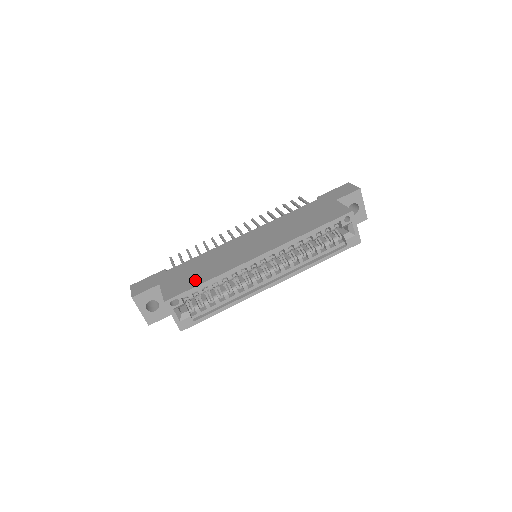
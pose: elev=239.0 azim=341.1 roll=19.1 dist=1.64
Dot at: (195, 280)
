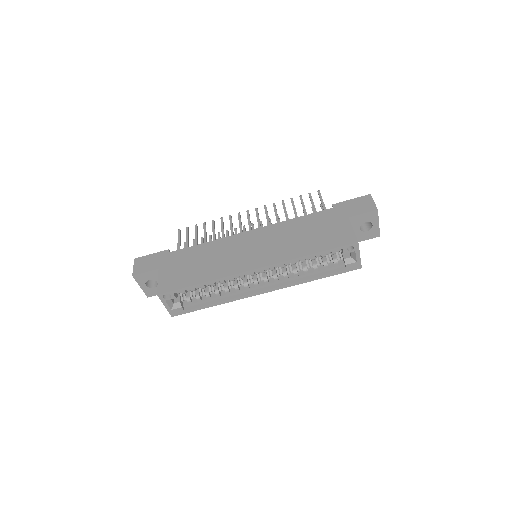
Dot at: (189, 278)
